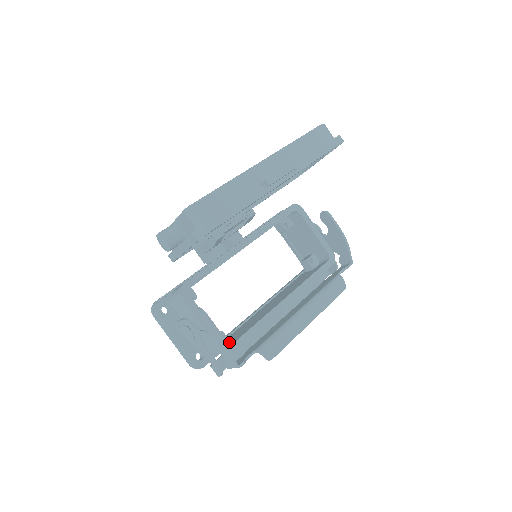
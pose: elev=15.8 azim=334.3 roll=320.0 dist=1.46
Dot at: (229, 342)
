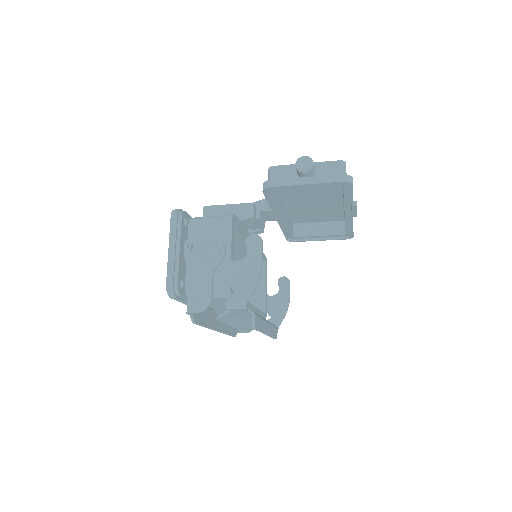
Dot at: occluded
